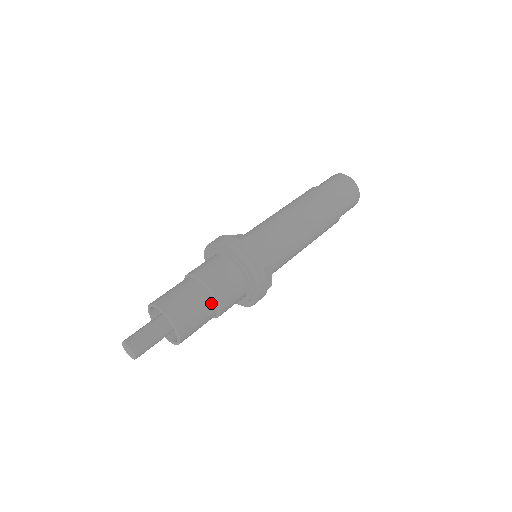
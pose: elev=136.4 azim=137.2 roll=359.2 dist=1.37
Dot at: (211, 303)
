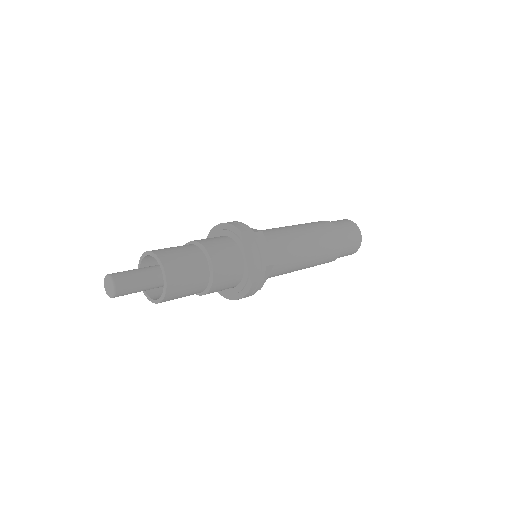
Dot at: (199, 252)
